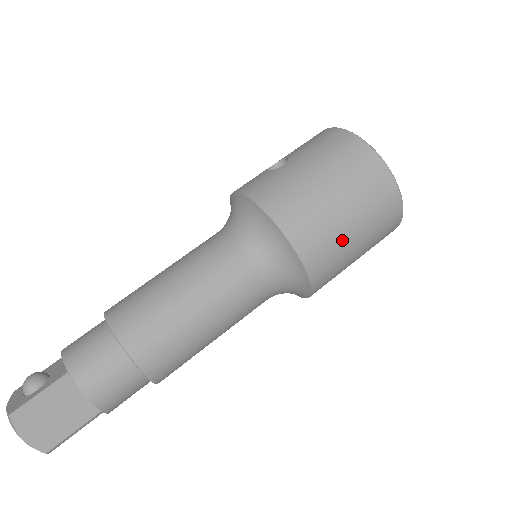
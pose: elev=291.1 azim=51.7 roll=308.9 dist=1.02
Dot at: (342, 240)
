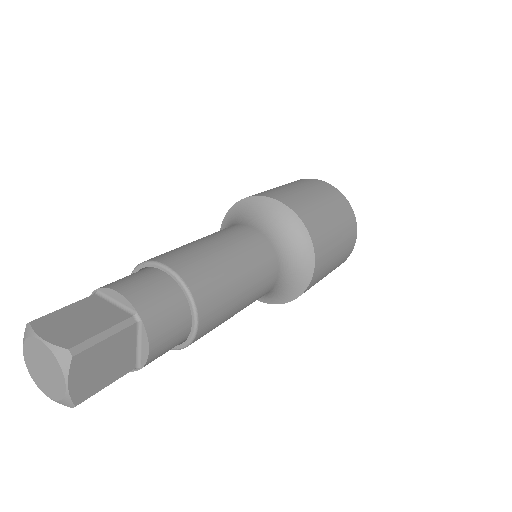
Dot at: (301, 195)
